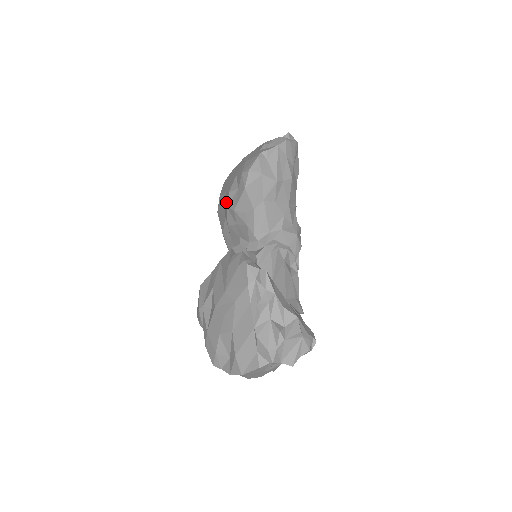
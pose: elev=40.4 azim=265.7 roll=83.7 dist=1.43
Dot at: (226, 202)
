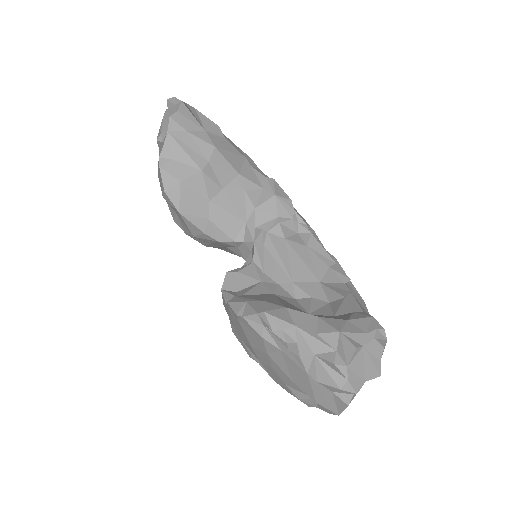
Dot at: occluded
